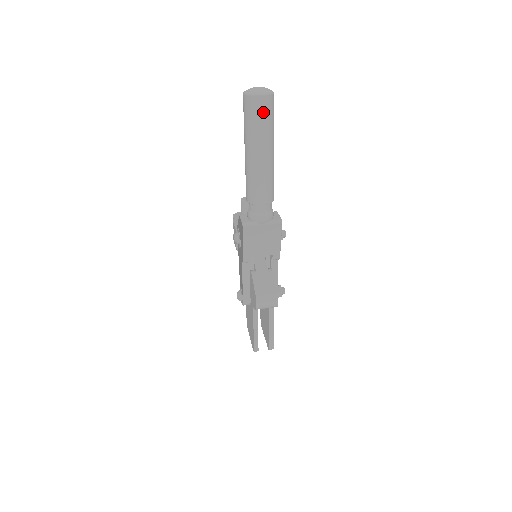
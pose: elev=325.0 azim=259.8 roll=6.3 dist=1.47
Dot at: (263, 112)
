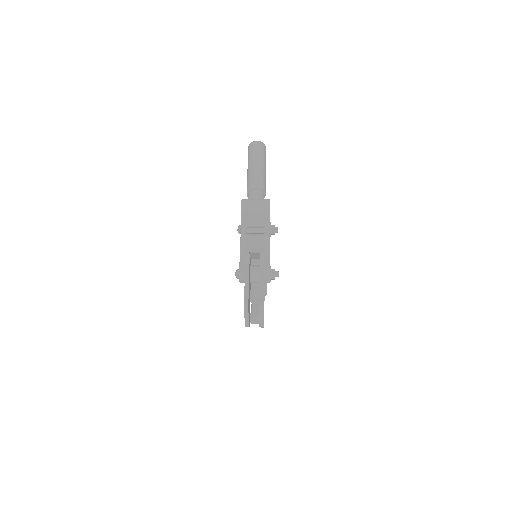
Dot at: (258, 147)
